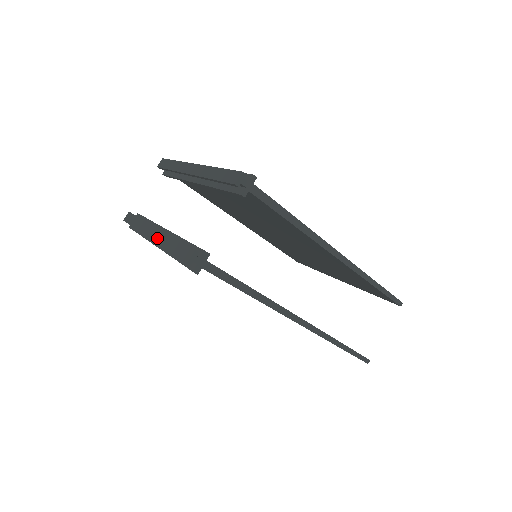
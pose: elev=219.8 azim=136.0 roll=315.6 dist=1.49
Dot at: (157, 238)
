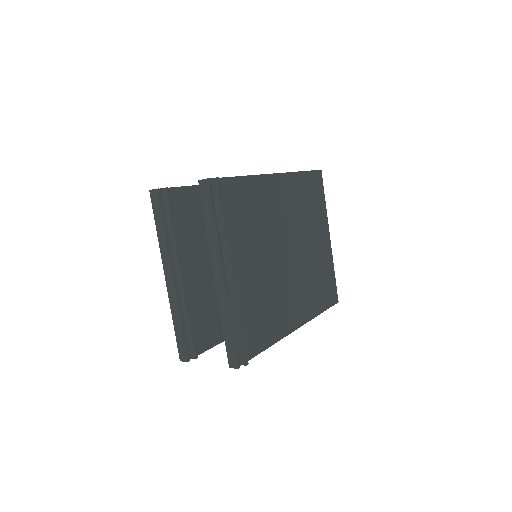
Dot at: (170, 294)
